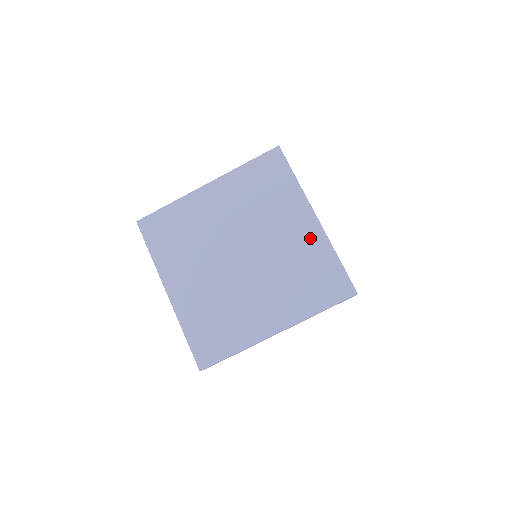
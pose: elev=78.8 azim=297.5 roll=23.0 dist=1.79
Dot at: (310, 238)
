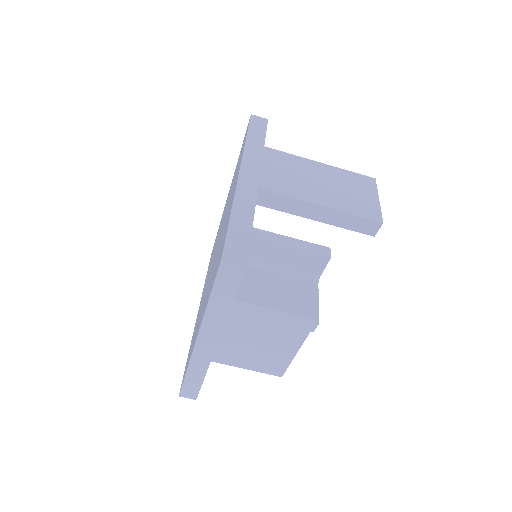
Dot at: occluded
